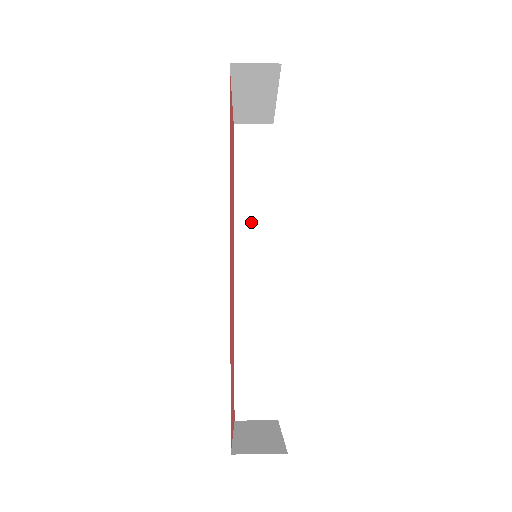
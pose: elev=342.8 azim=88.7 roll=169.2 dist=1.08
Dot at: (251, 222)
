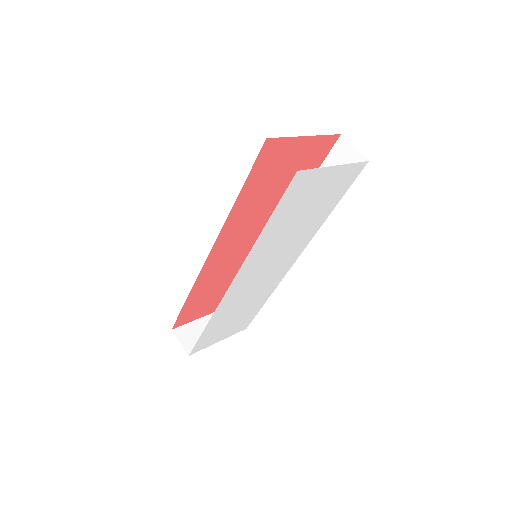
Dot at: occluded
